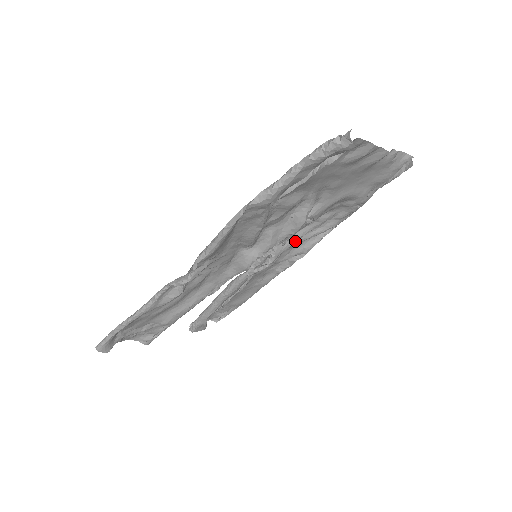
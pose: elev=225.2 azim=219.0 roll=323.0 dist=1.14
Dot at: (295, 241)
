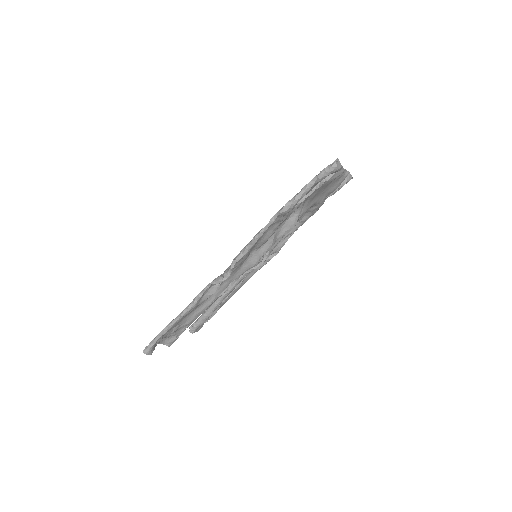
Dot at: (279, 241)
